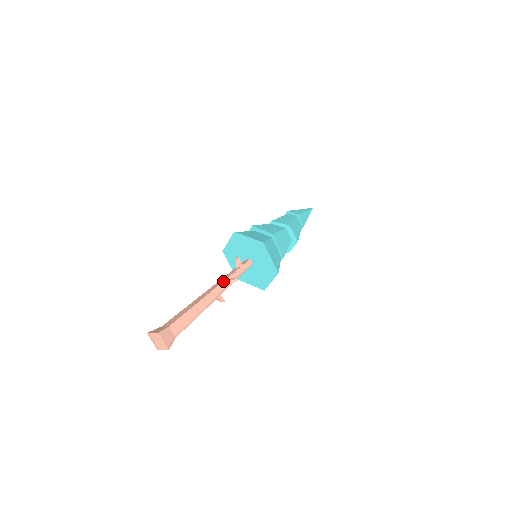
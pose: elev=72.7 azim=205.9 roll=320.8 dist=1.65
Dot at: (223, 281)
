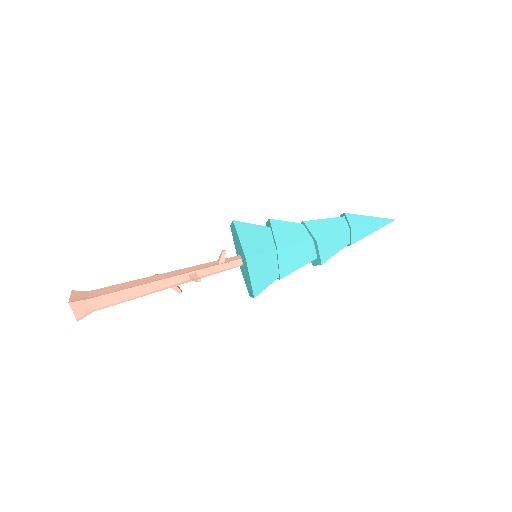
Dot at: (186, 273)
